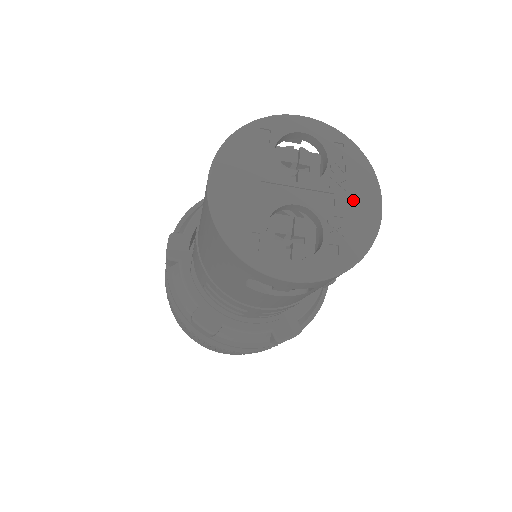
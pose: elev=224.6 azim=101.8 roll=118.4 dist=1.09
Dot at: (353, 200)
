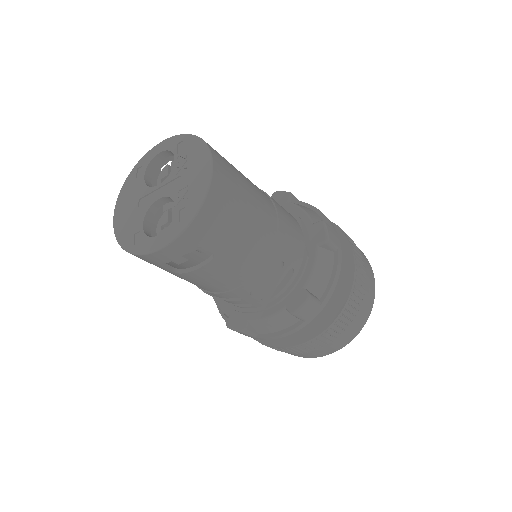
Dot at: (192, 171)
